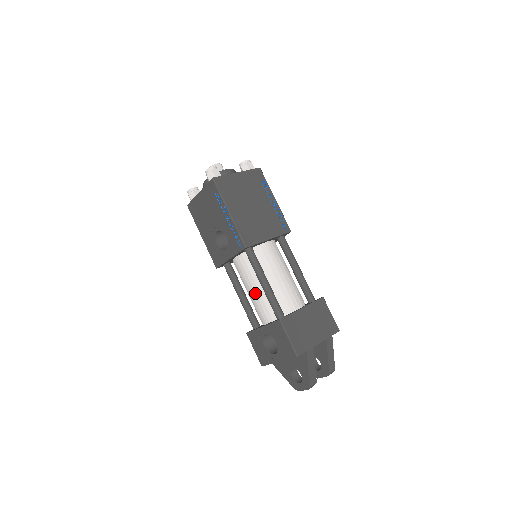
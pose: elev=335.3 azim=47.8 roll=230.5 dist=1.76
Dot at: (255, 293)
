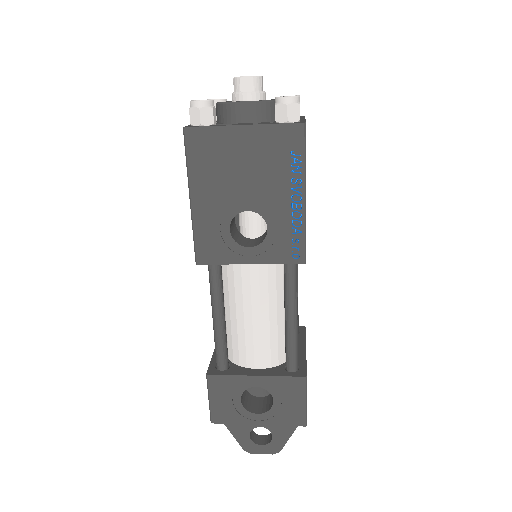
Dot at: (261, 323)
